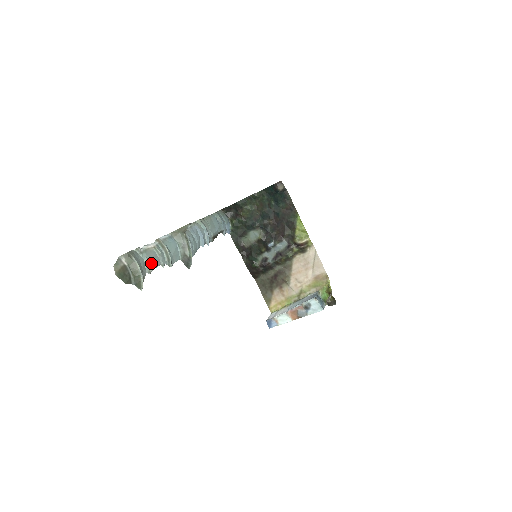
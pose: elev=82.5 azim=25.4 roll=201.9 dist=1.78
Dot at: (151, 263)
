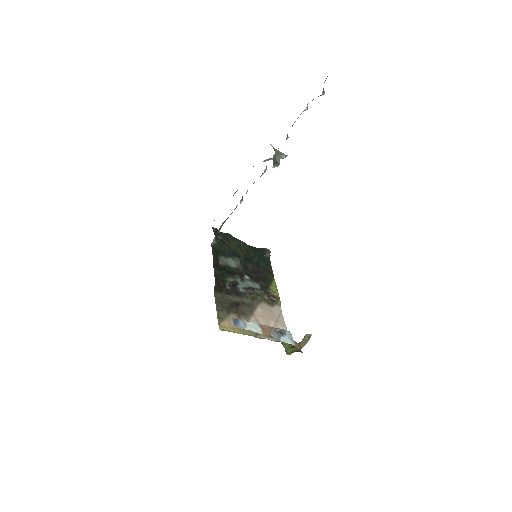
Dot at: occluded
